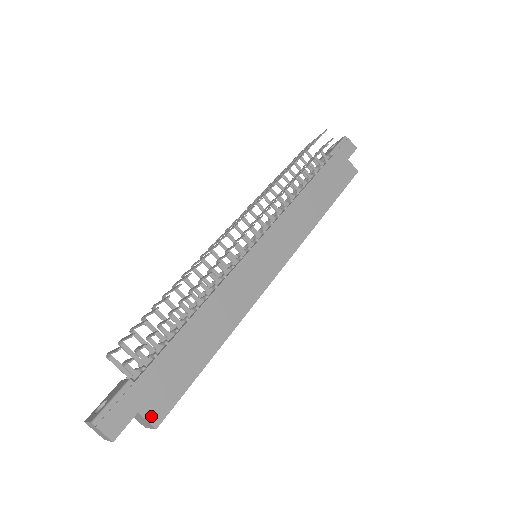
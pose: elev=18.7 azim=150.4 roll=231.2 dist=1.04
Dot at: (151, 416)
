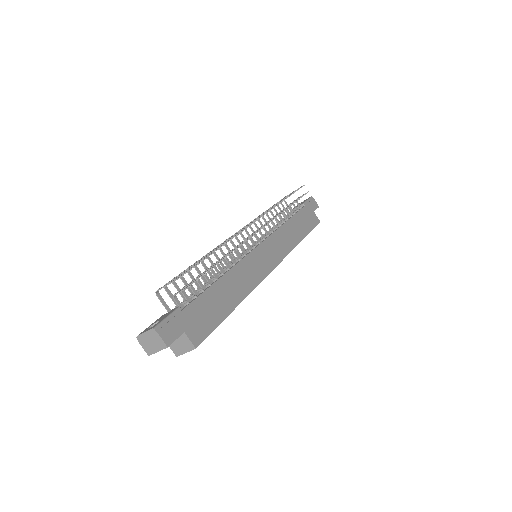
Dot at: (193, 338)
